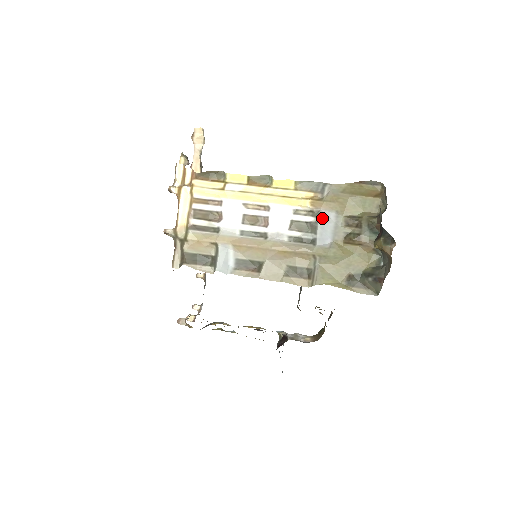
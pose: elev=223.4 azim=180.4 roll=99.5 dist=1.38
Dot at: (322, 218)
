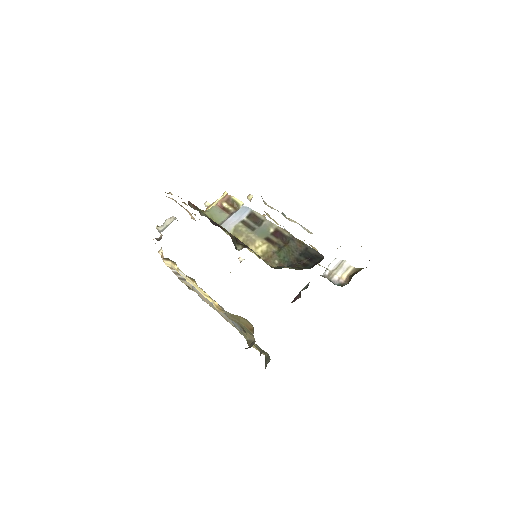
Dot at: occluded
